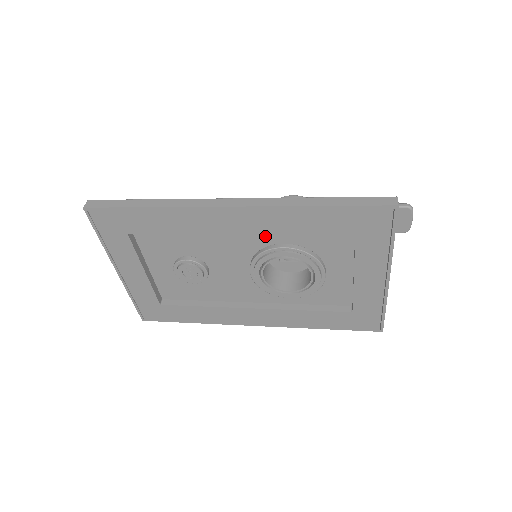
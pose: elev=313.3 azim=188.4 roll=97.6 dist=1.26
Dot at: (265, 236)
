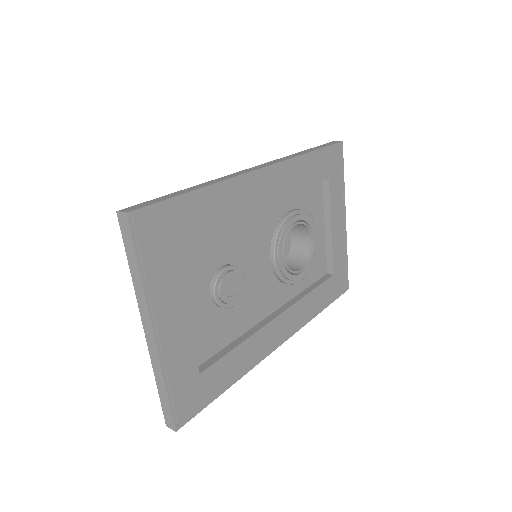
Dot at: (277, 207)
